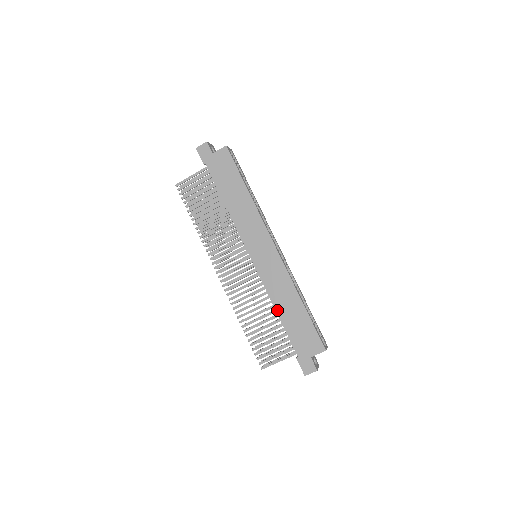
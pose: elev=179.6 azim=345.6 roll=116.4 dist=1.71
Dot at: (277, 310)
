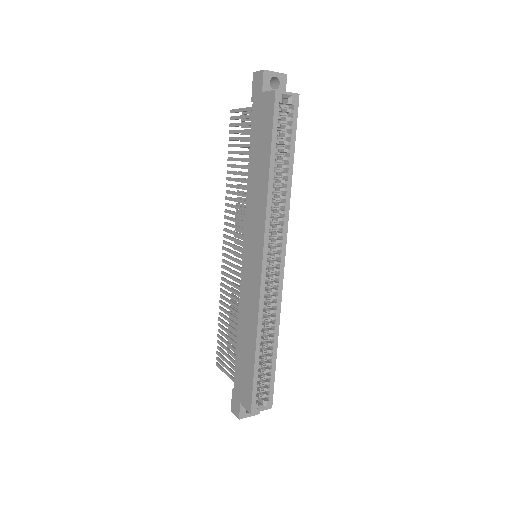
Dot at: (238, 331)
